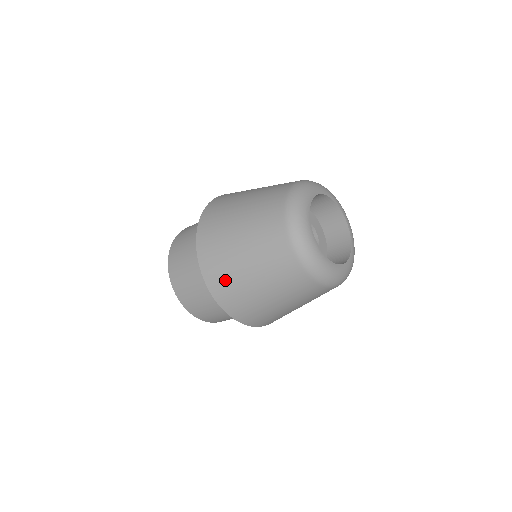
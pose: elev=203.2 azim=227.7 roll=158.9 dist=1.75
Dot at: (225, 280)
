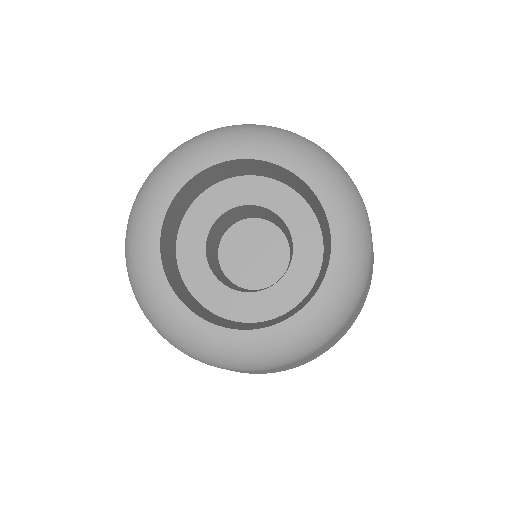
Dot at: occluded
